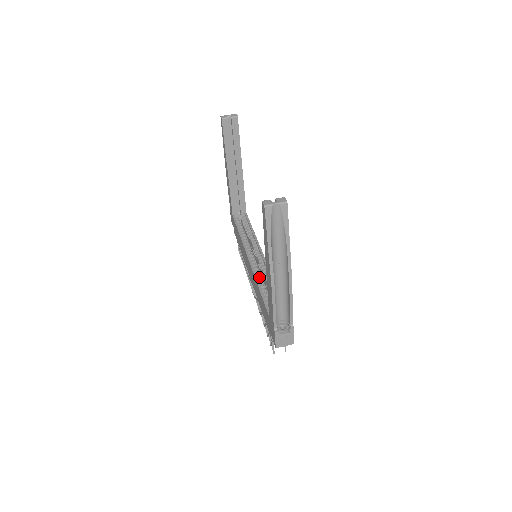
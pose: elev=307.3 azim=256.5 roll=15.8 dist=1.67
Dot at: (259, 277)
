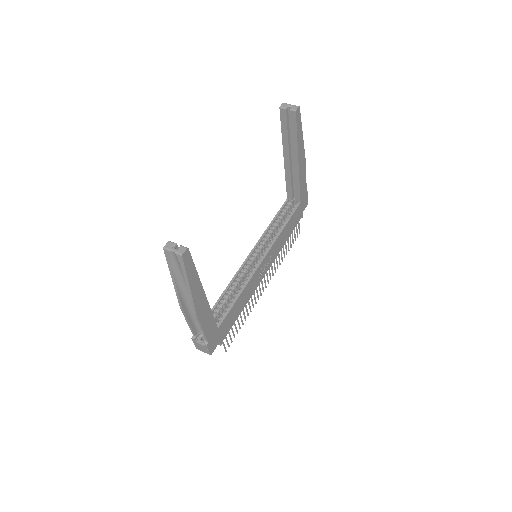
Dot at: (238, 278)
